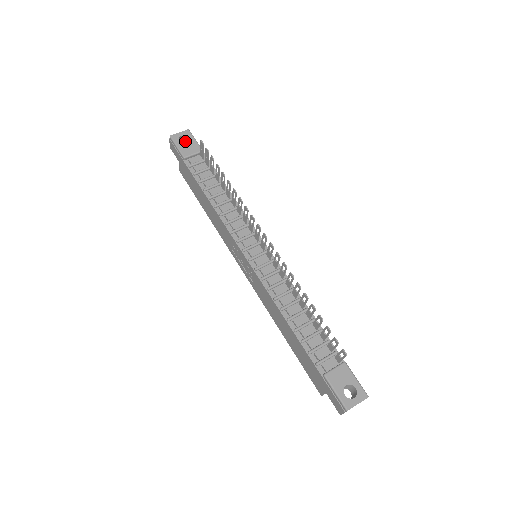
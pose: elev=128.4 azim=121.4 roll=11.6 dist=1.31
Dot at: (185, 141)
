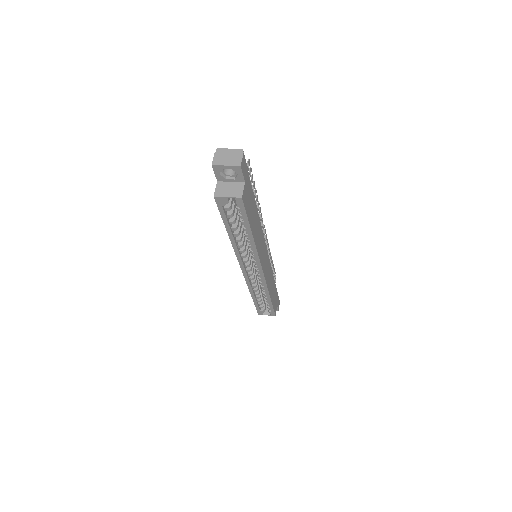
Dot at: occluded
